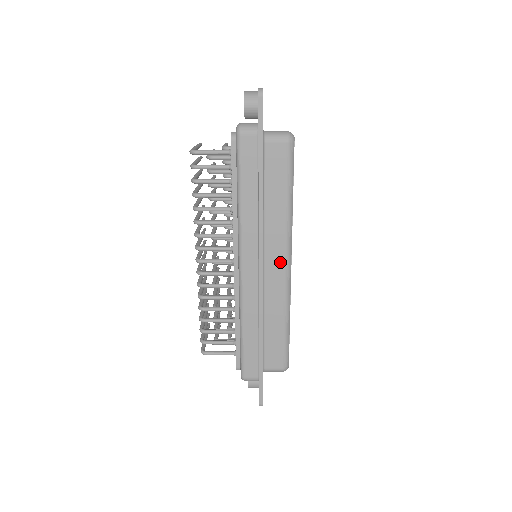
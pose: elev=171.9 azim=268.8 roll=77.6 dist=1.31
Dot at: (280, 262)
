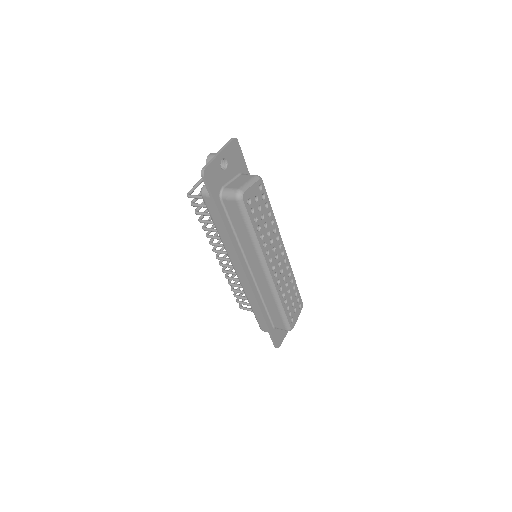
Dot at: (260, 271)
